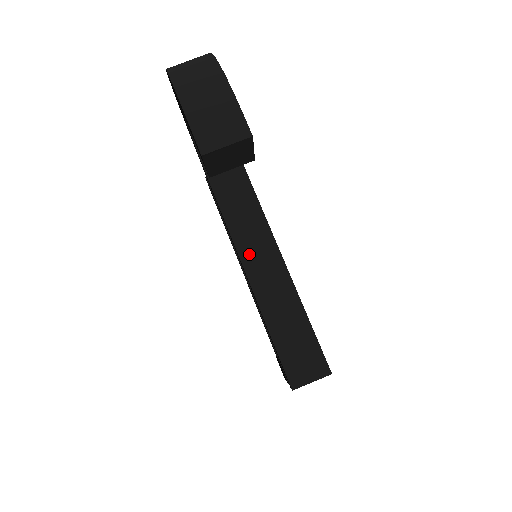
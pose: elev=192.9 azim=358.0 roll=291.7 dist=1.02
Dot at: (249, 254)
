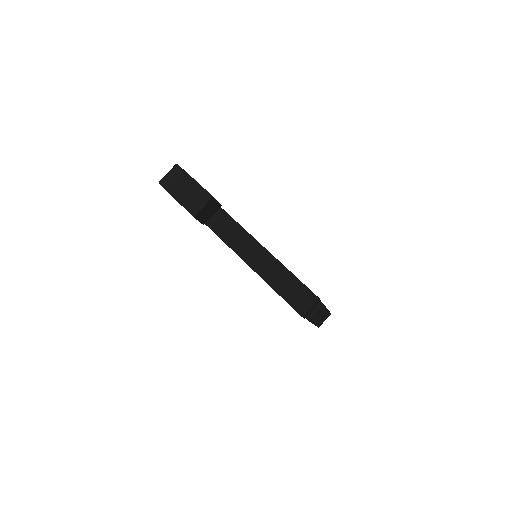
Dot at: (247, 255)
